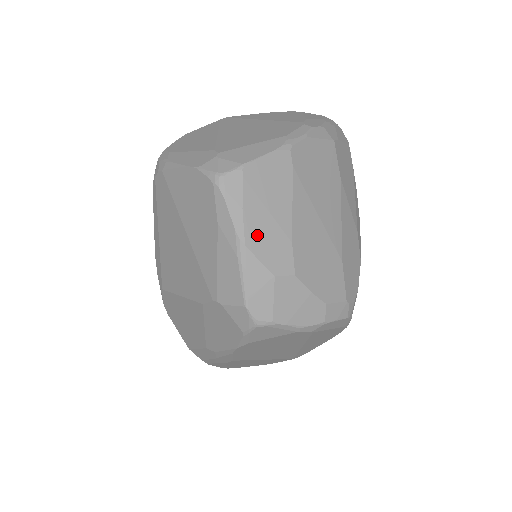
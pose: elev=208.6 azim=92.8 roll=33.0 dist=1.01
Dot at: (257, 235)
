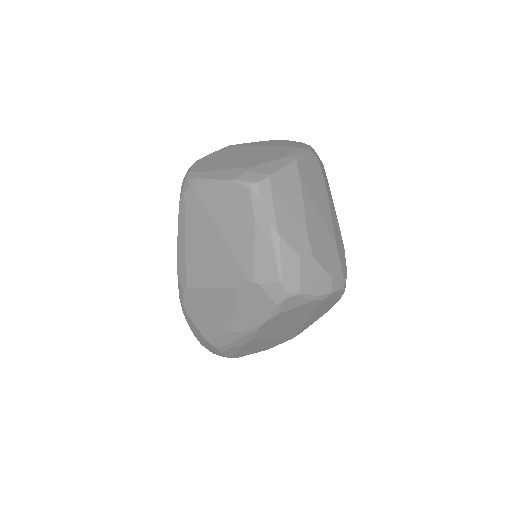
Dot at: (285, 226)
